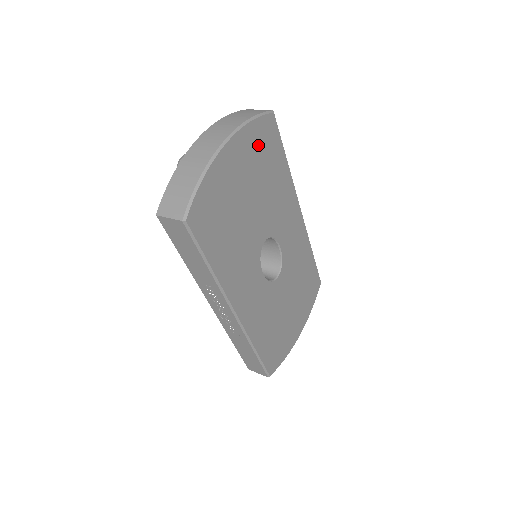
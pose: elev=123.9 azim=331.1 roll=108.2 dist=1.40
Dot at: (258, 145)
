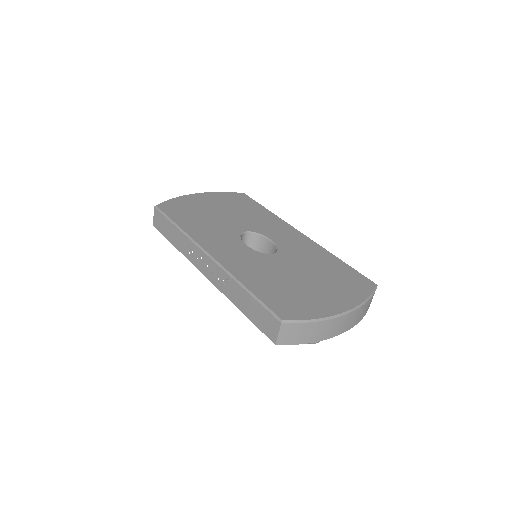
Dot at: (229, 199)
